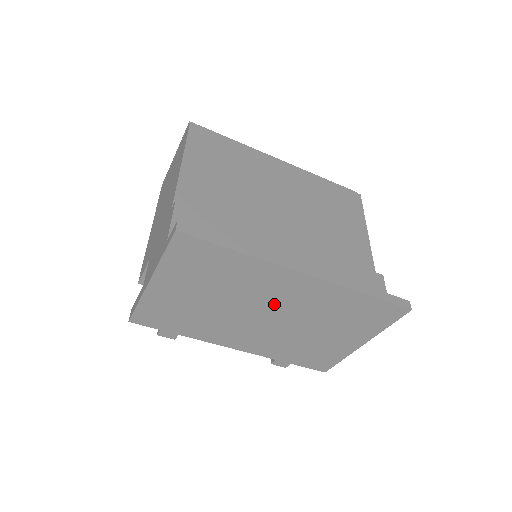
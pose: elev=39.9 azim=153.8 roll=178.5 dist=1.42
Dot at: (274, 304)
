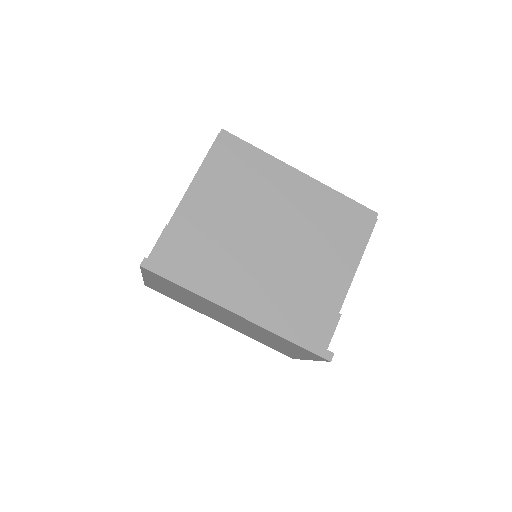
Dot at: (229, 317)
